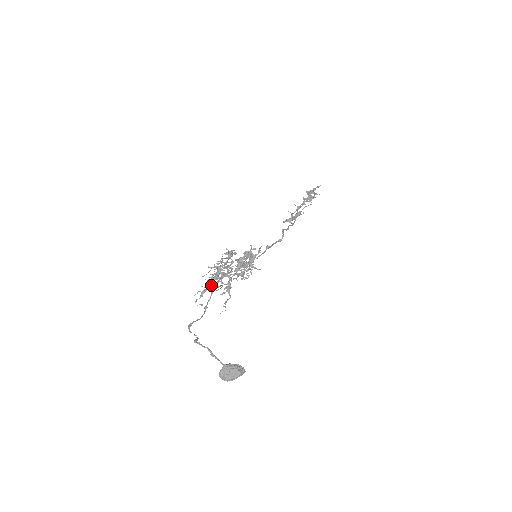
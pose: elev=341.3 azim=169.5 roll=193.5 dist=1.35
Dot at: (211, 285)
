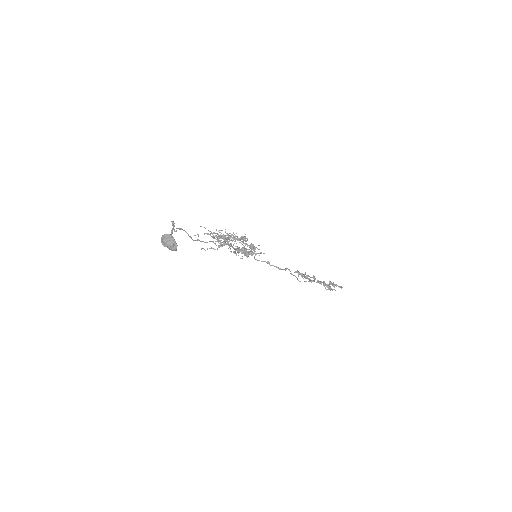
Dot at: occluded
